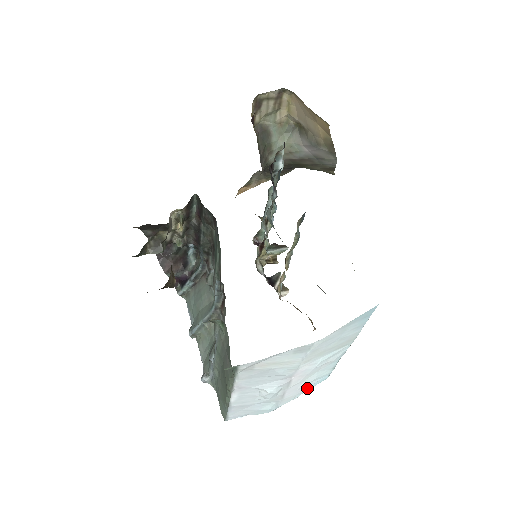
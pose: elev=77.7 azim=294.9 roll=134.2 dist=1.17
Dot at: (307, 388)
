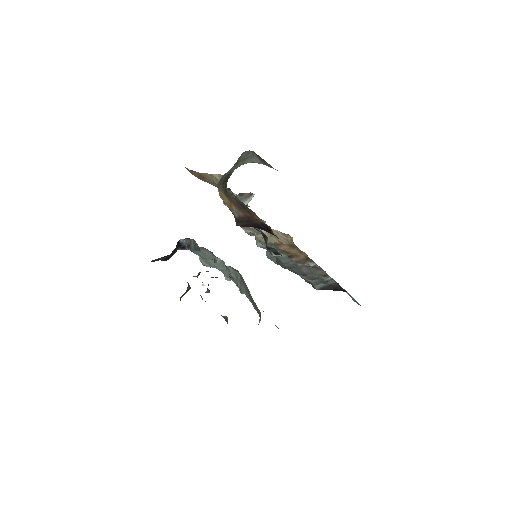
Dot at: occluded
